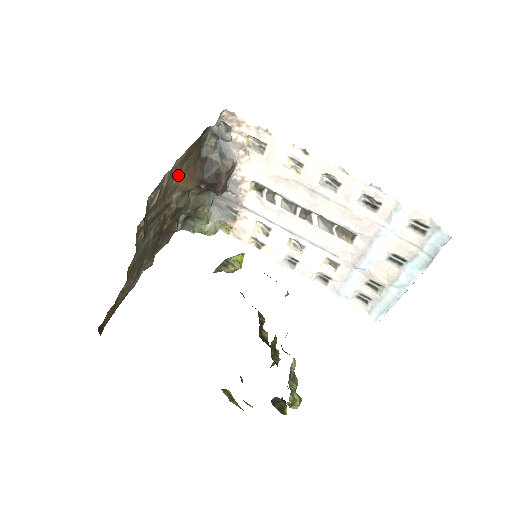
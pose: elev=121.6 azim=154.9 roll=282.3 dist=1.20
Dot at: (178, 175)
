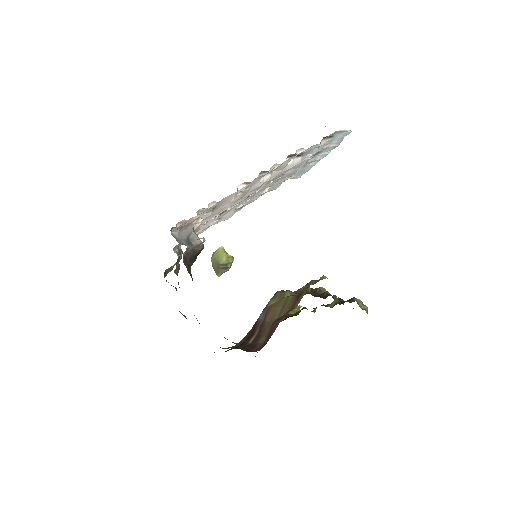
Dot at: occluded
